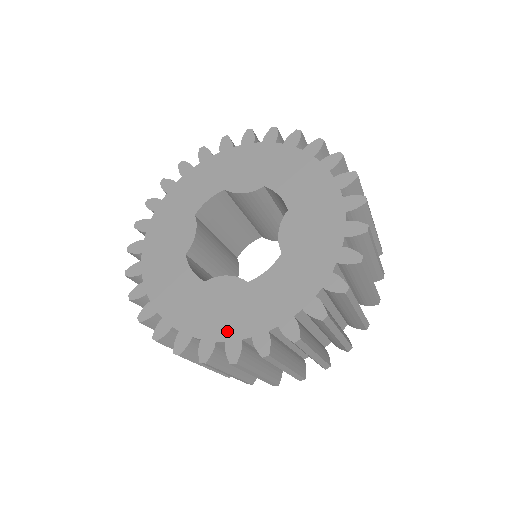
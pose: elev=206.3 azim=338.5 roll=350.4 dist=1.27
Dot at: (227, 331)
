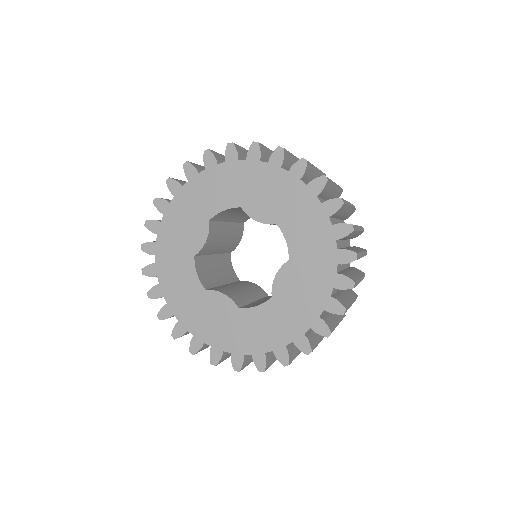
Dot at: (214, 339)
